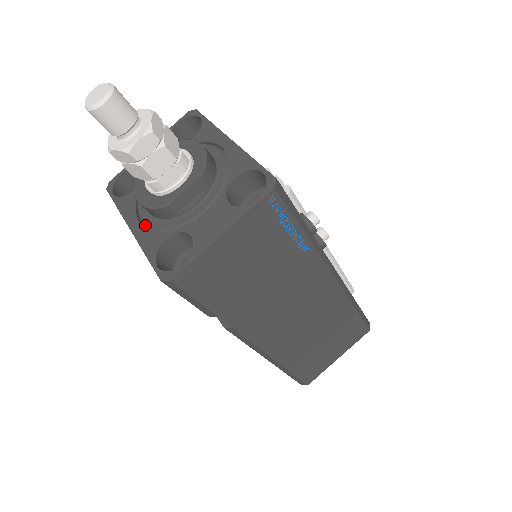
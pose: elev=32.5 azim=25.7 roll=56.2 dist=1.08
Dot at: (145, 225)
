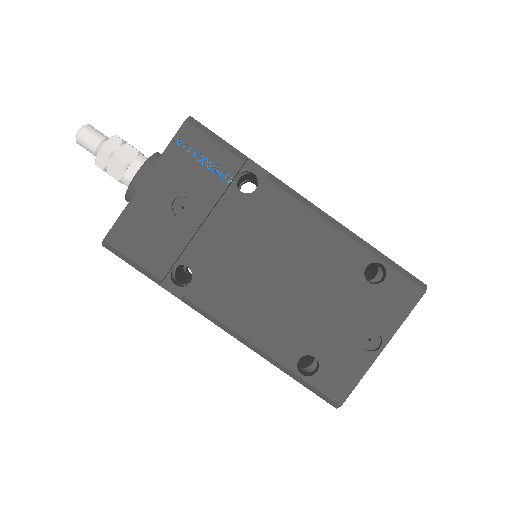
Dot at: occluded
